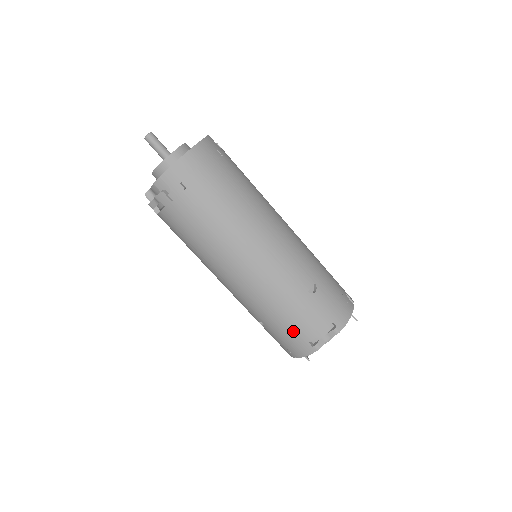
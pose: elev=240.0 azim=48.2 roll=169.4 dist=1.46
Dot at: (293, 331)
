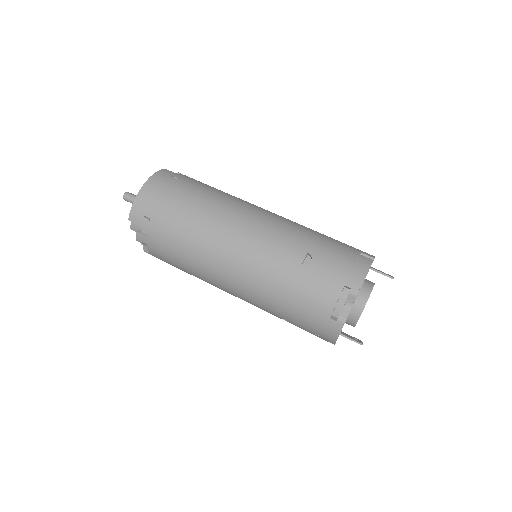
Dot at: (308, 312)
